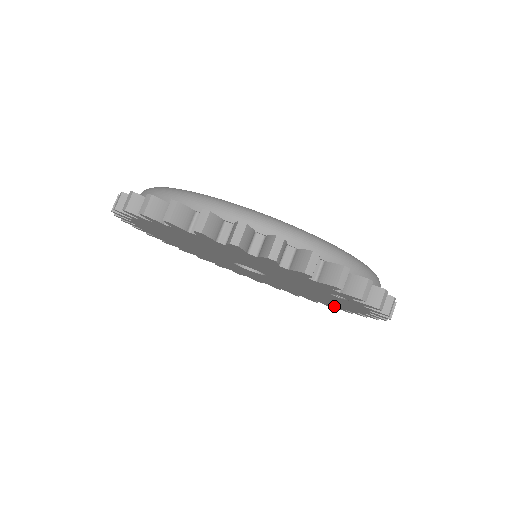
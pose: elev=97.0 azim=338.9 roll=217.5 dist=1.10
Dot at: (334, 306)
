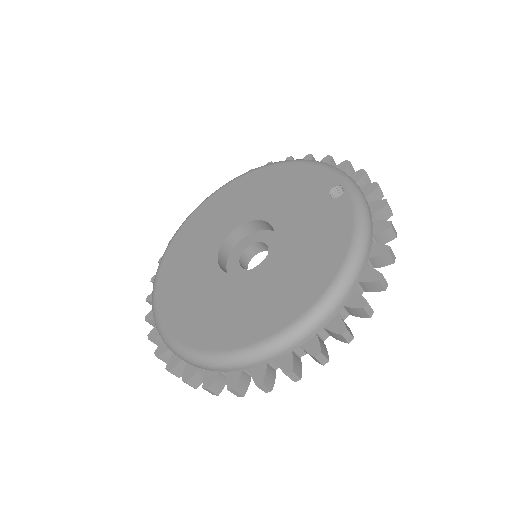
Dot at: occluded
